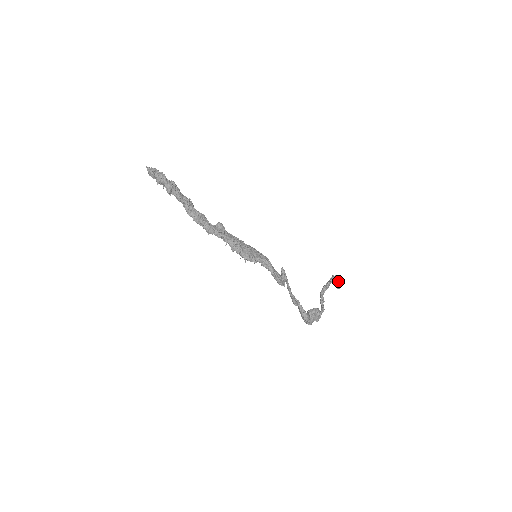
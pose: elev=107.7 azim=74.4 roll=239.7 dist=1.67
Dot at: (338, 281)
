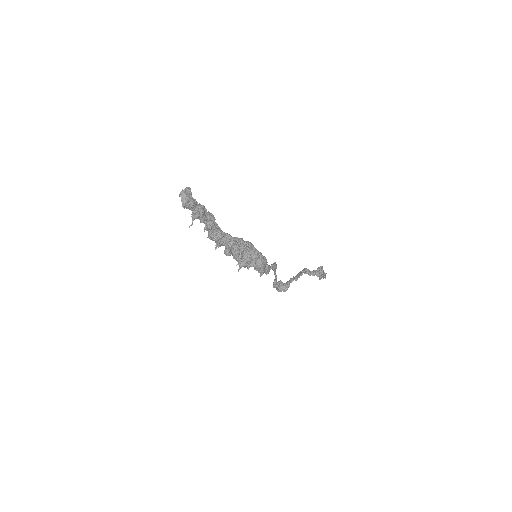
Dot at: (319, 279)
